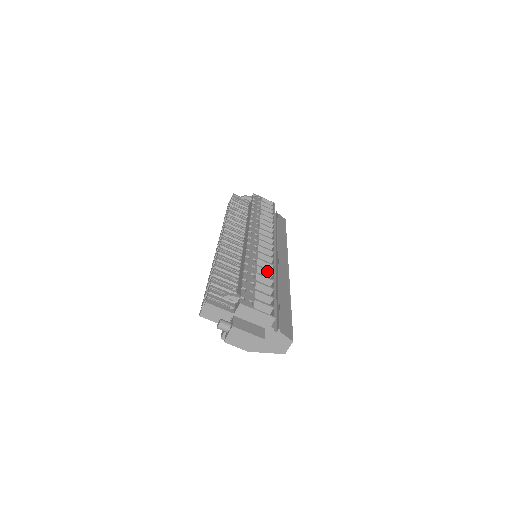
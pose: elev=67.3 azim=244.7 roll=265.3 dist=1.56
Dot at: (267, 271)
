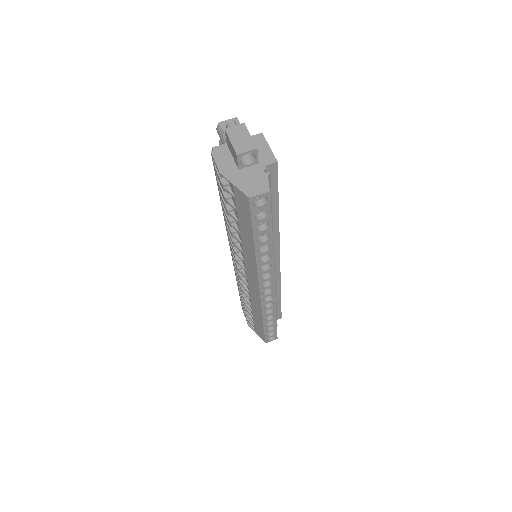
Dot at: occluded
